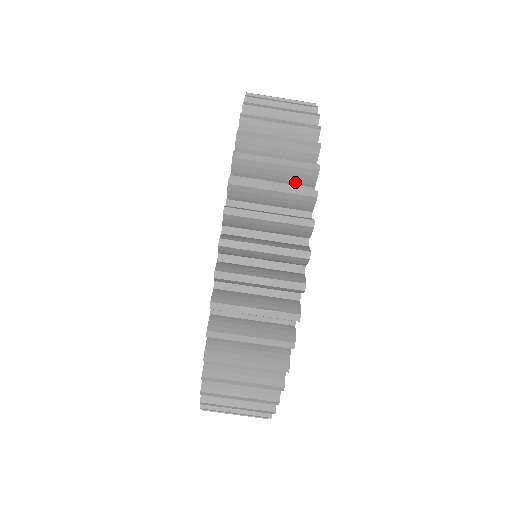
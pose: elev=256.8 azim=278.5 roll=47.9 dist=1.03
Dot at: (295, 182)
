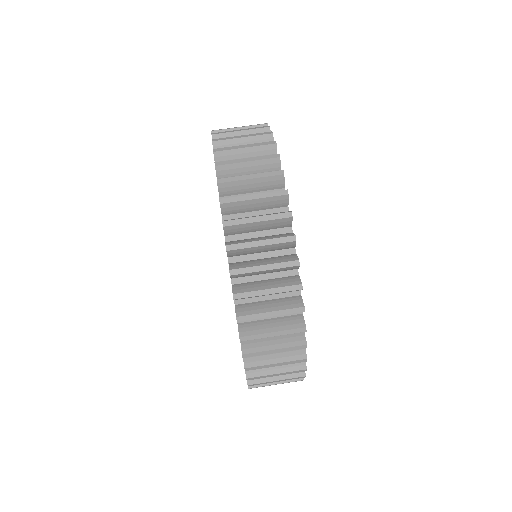
Dot at: occluded
